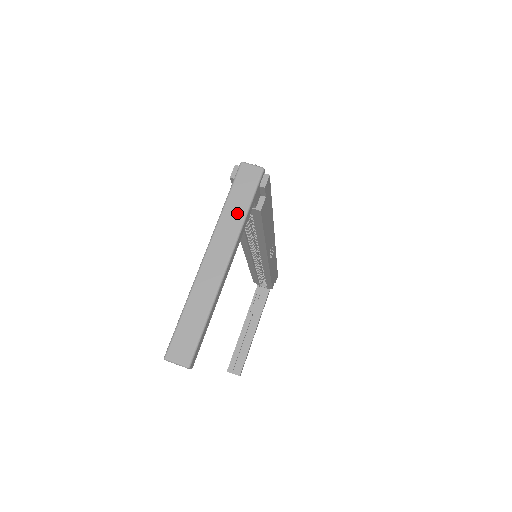
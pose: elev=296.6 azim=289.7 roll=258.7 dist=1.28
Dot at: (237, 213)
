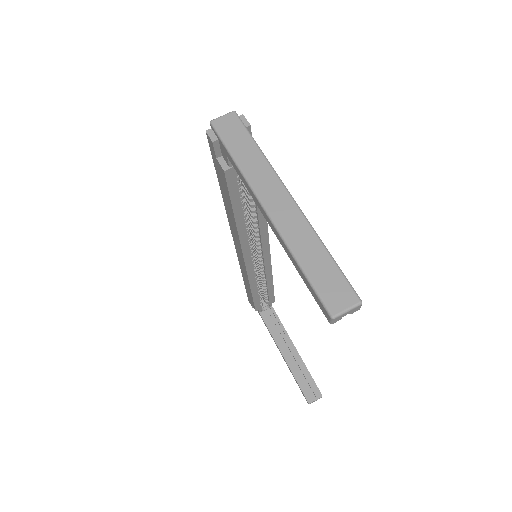
Dot at: (253, 156)
